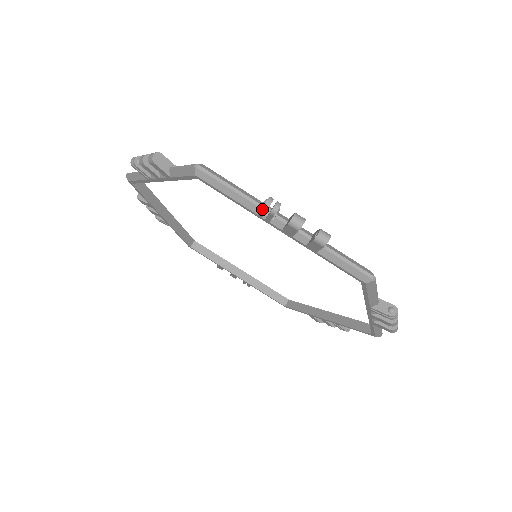
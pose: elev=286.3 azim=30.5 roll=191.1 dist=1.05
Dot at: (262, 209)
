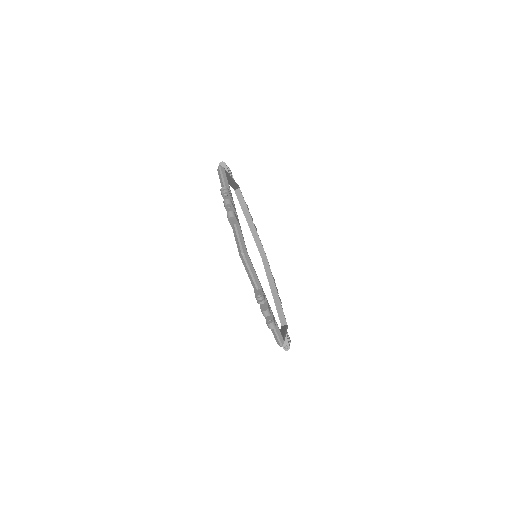
Dot at: (255, 297)
